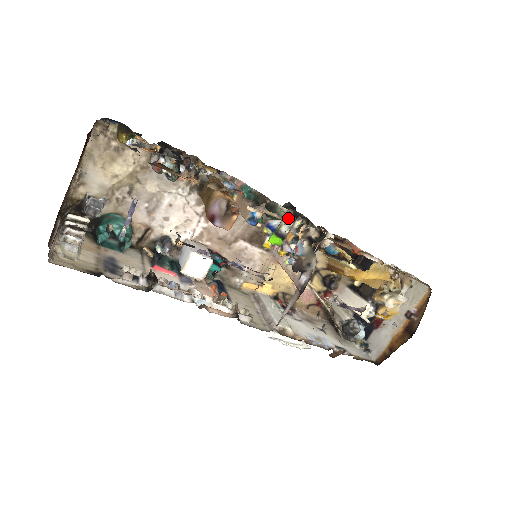
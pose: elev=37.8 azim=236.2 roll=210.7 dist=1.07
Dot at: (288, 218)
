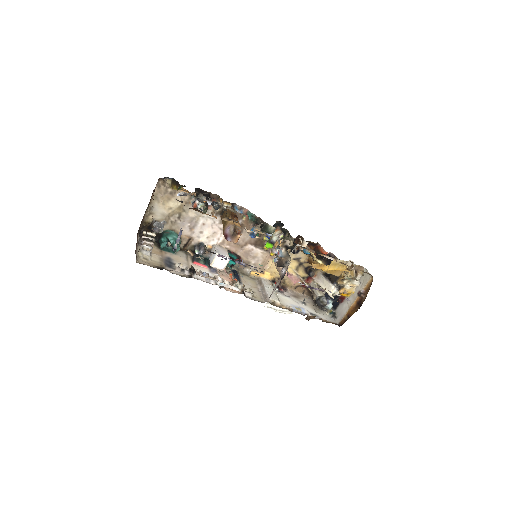
Dot at: (277, 232)
